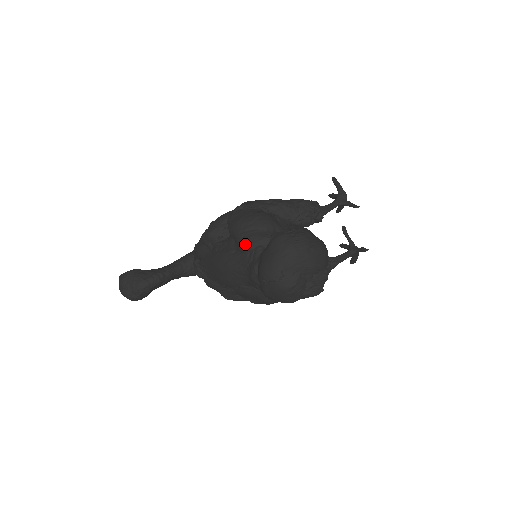
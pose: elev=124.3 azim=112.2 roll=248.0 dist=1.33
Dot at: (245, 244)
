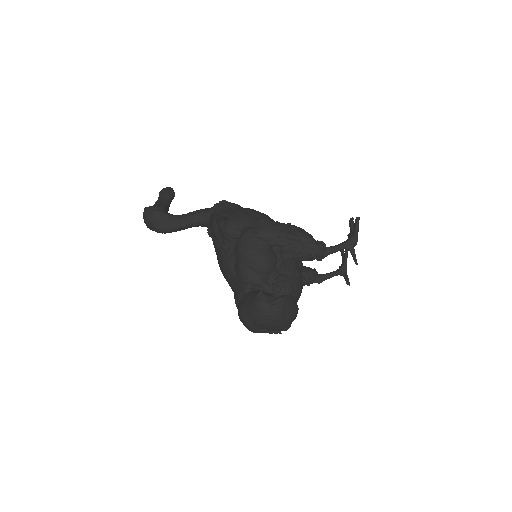
Dot at: (240, 276)
